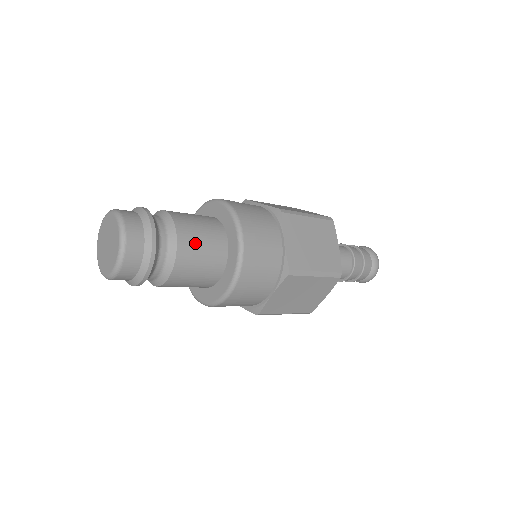
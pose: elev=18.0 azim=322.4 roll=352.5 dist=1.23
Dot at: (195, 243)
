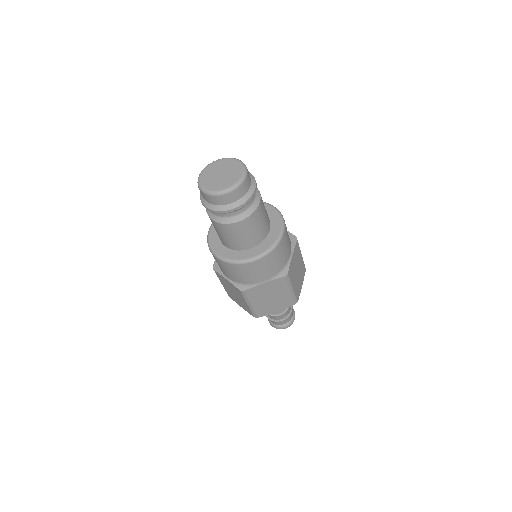
Dot at: (262, 215)
